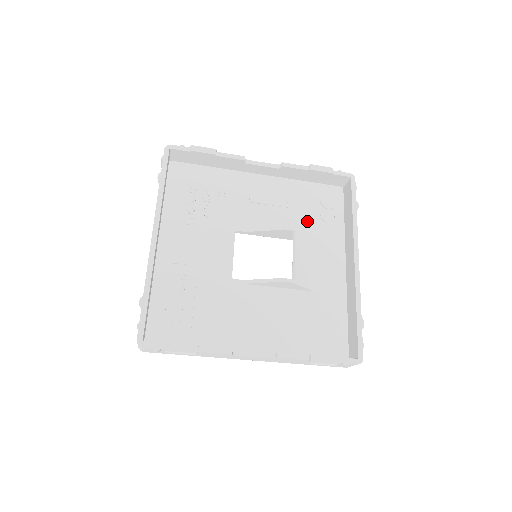
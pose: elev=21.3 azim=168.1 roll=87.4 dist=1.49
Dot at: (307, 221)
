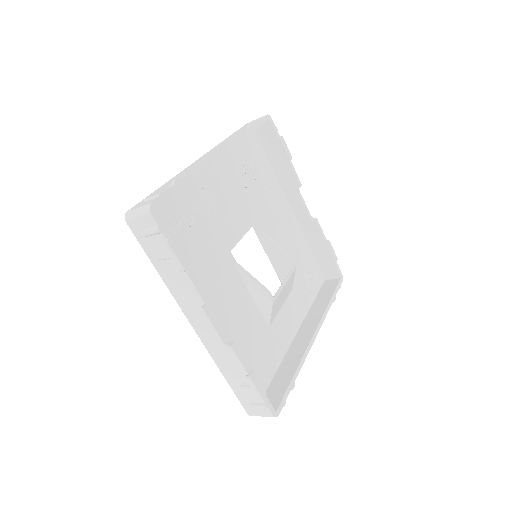
Dot at: (296, 274)
